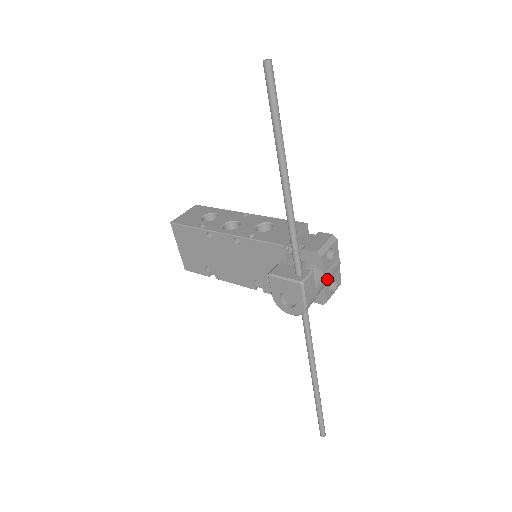
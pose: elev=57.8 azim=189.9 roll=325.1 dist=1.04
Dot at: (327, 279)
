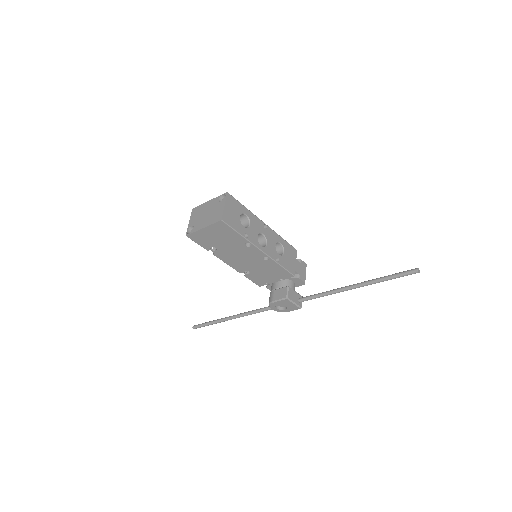
Dot at: occluded
